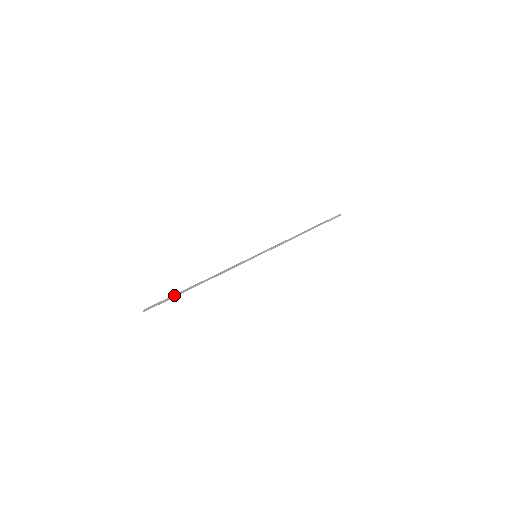
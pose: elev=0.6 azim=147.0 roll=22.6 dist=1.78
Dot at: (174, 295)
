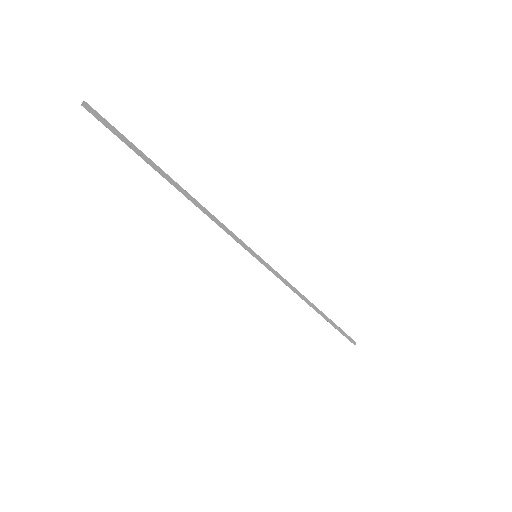
Dot at: occluded
